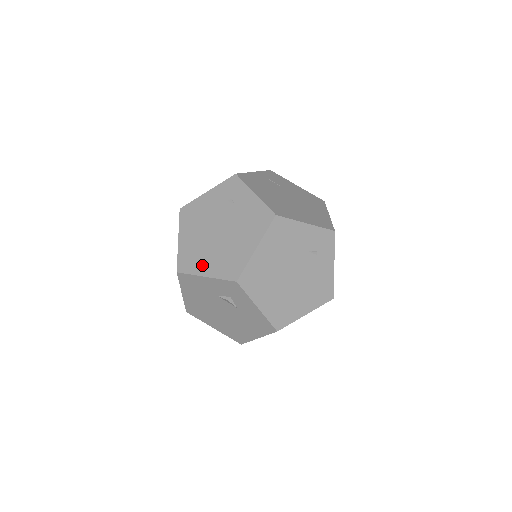
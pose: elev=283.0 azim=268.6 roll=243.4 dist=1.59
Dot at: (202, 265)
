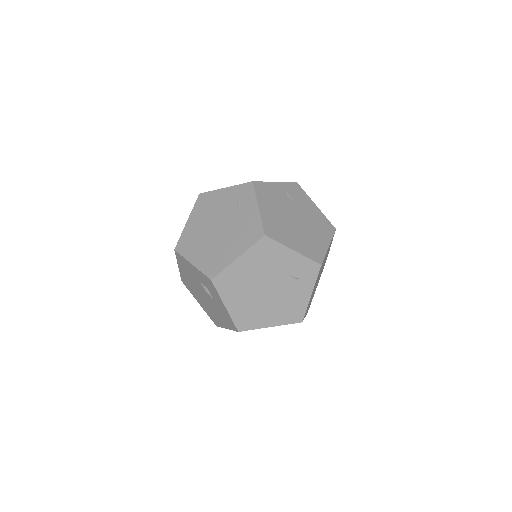
Dot at: (194, 253)
